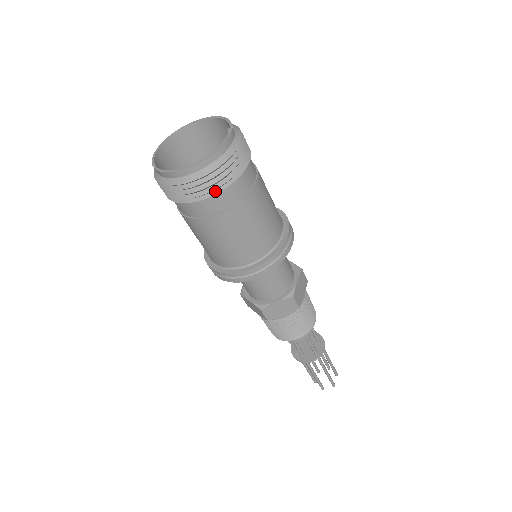
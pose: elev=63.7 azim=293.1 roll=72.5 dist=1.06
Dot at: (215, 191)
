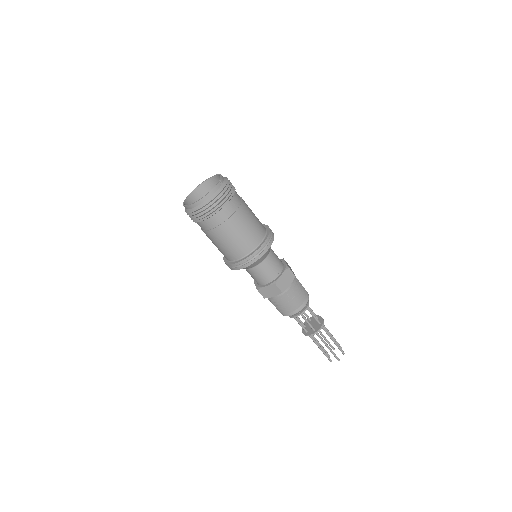
Dot at: (207, 217)
